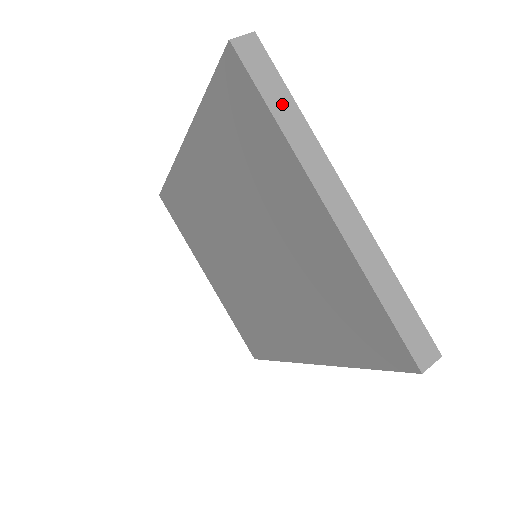
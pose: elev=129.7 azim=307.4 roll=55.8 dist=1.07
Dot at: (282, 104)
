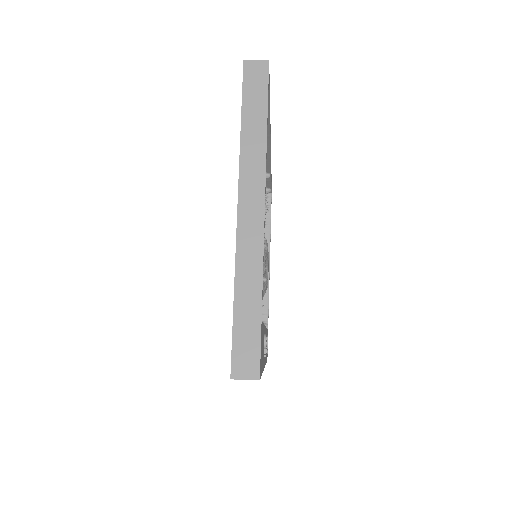
Dot at: (254, 119)
